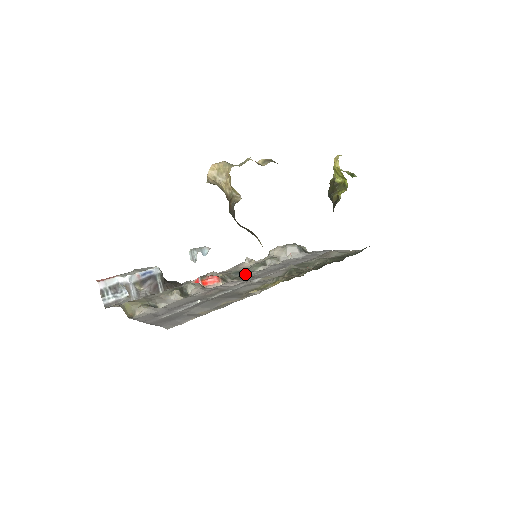
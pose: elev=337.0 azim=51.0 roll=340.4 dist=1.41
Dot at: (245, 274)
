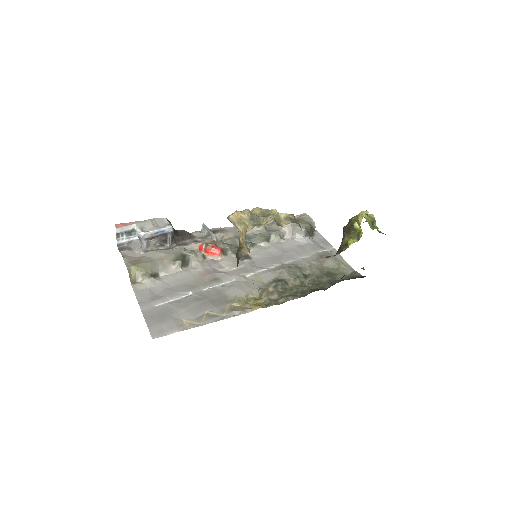
Dot at: occluded
